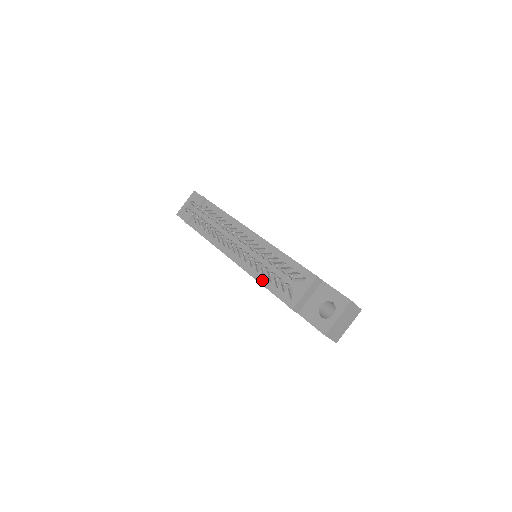
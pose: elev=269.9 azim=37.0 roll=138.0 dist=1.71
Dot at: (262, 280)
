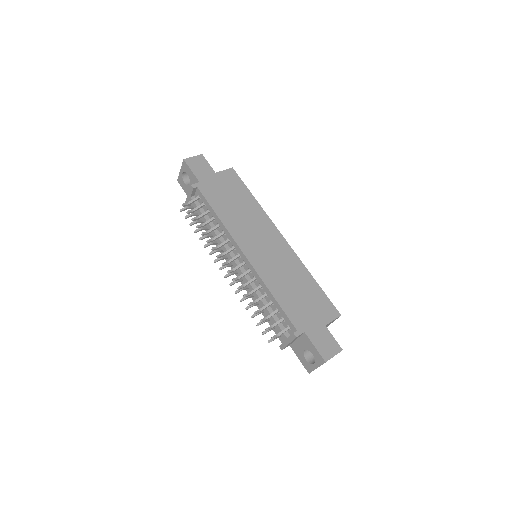
Dot at: (258, 306)
